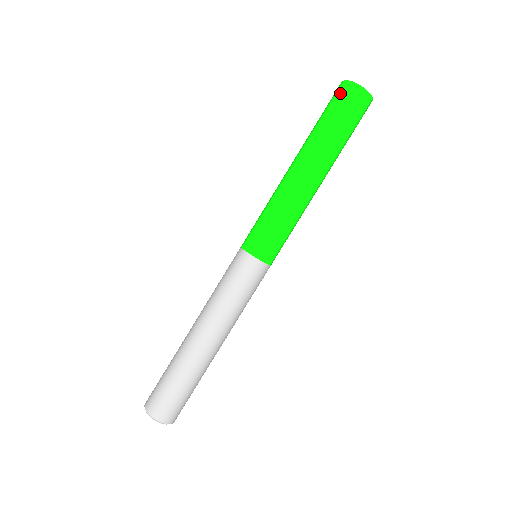
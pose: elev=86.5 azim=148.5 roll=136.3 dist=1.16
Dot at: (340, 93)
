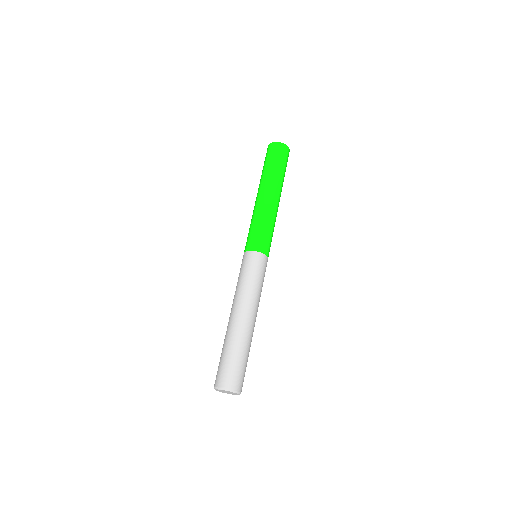
Dot at: (272, 149)
